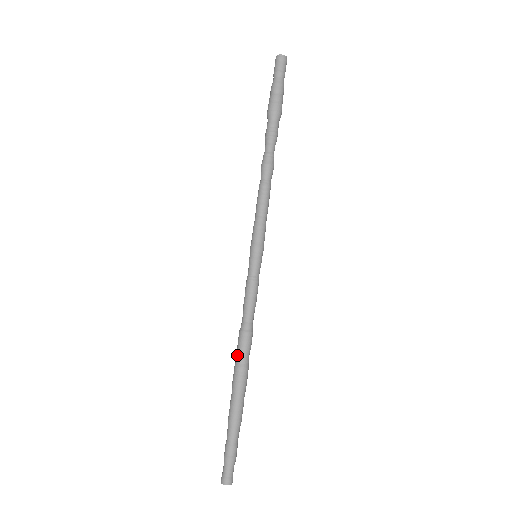
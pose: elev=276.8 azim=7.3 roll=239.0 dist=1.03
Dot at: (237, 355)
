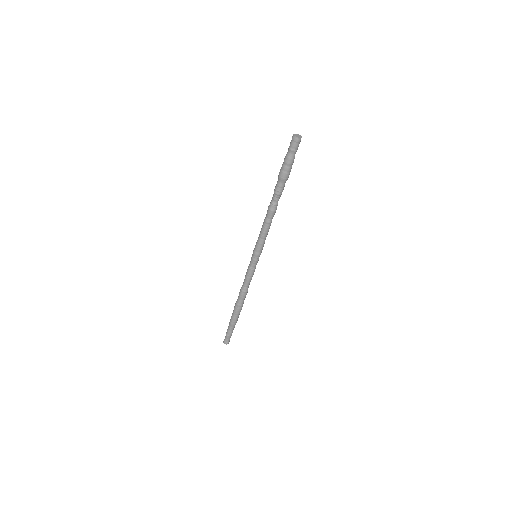
Dot at: (238, 299)
